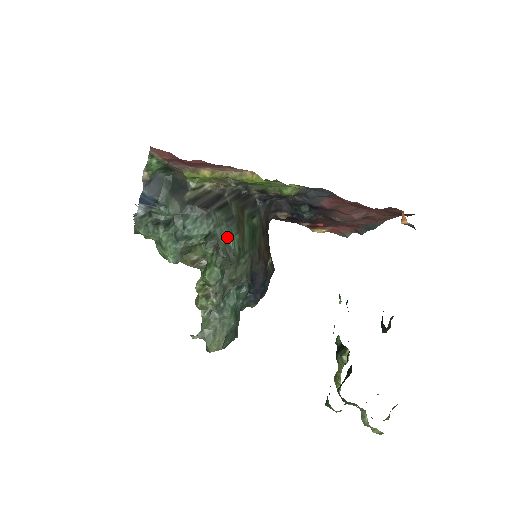
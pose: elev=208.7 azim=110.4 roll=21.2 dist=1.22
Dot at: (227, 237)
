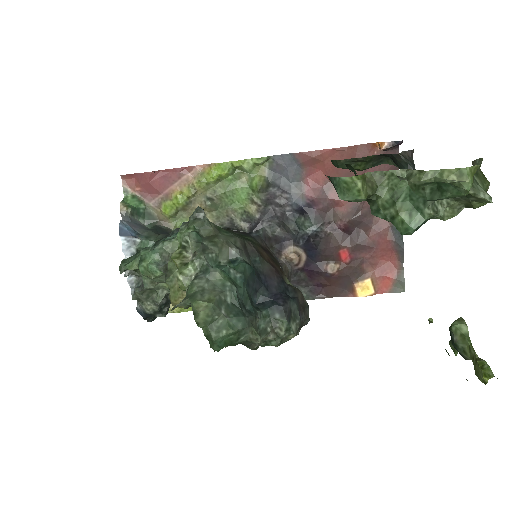
Dot at: occluded
